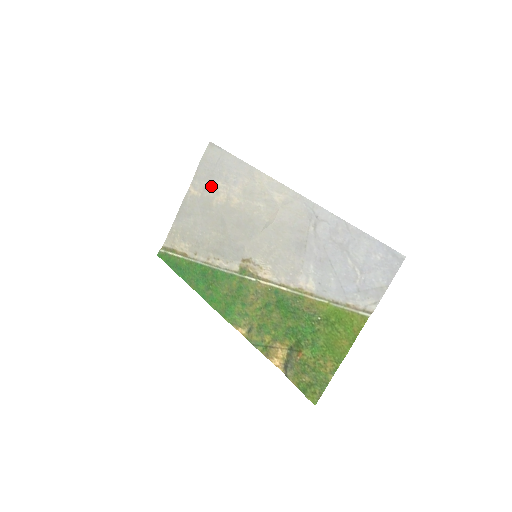
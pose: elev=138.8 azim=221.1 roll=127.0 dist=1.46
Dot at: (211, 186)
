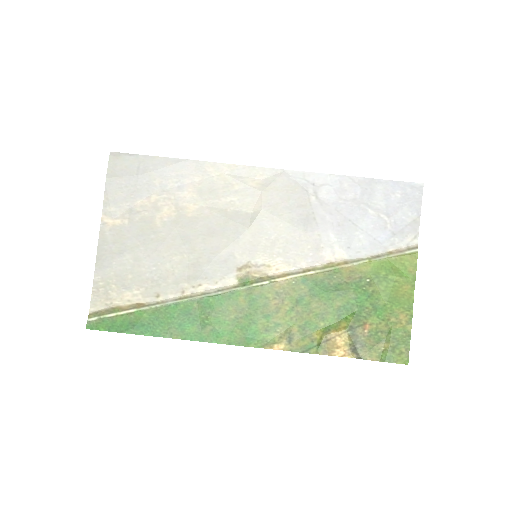
Dot at: (141, 204)
